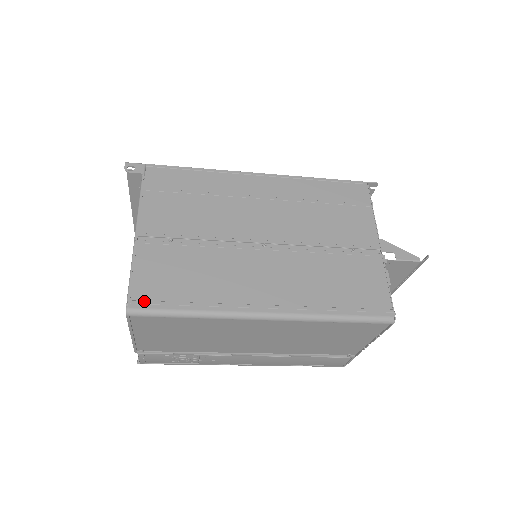
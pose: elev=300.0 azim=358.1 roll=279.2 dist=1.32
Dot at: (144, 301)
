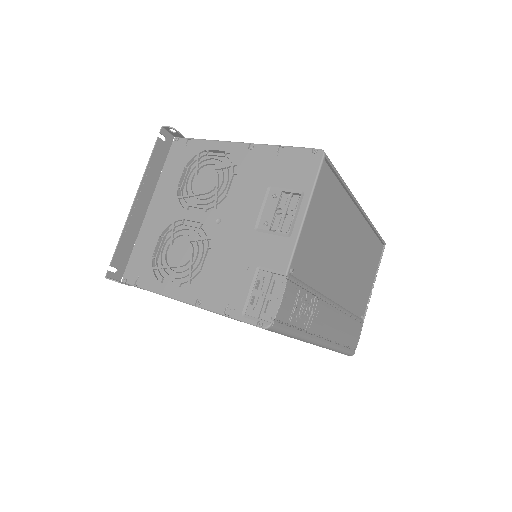
Dot at: occluded
